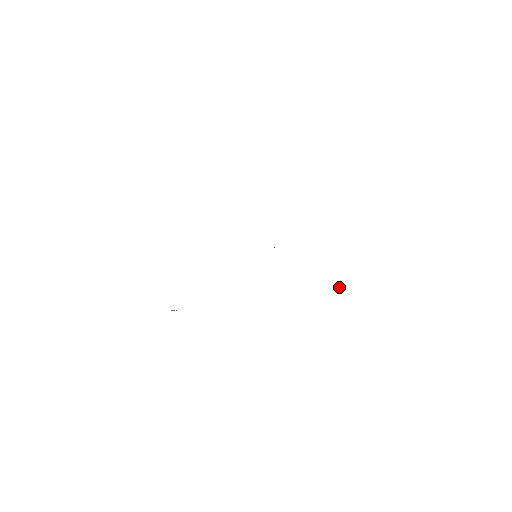
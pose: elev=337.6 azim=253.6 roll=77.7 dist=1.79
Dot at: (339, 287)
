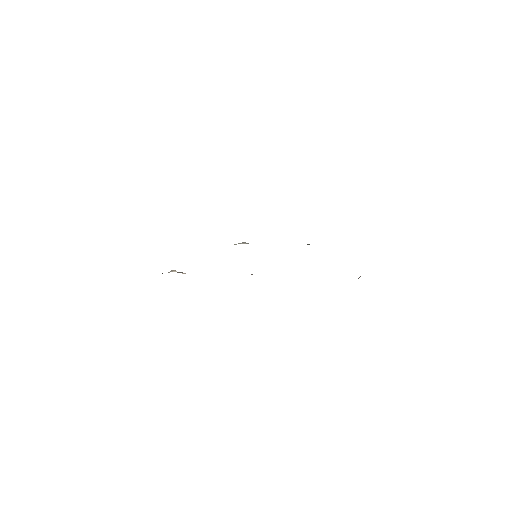
Dot at: (359, 277)
